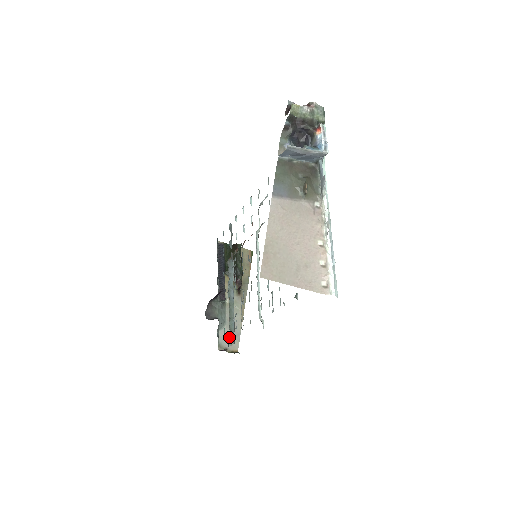
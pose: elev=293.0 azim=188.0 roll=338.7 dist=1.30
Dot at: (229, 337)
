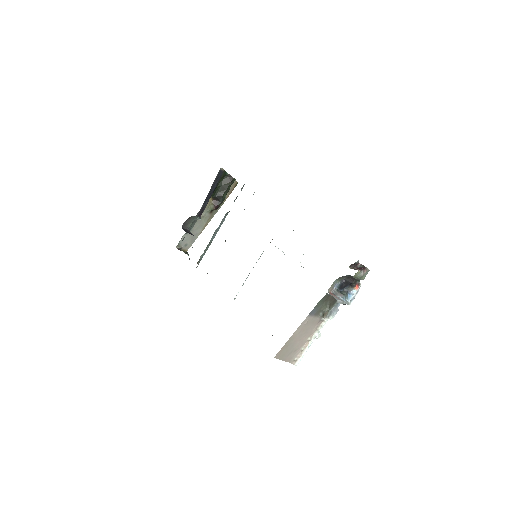
Dot at: (187, 241)
